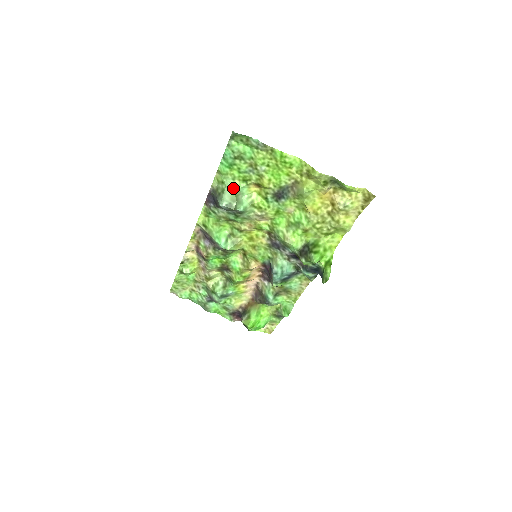
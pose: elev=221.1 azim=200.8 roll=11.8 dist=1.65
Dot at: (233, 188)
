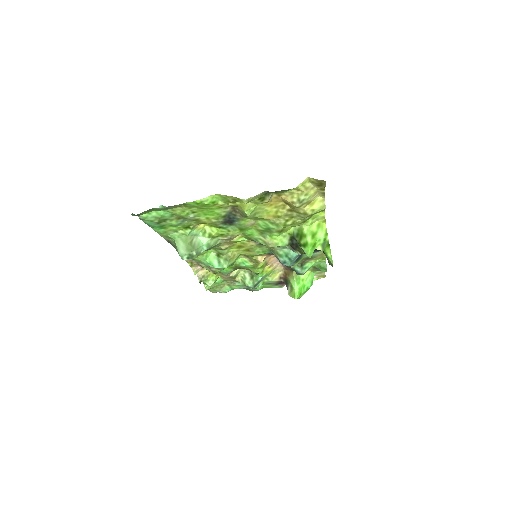
Dot at: (182, 238)
